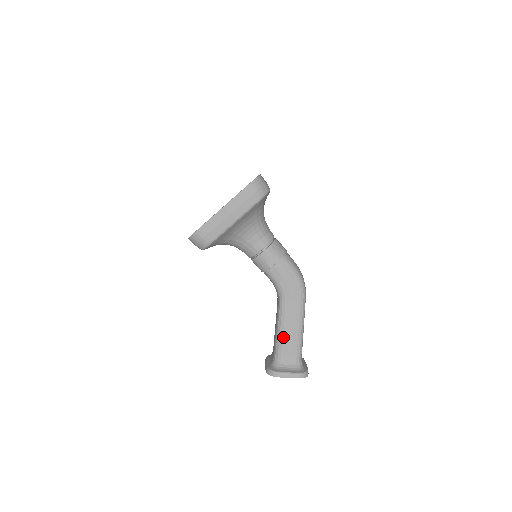
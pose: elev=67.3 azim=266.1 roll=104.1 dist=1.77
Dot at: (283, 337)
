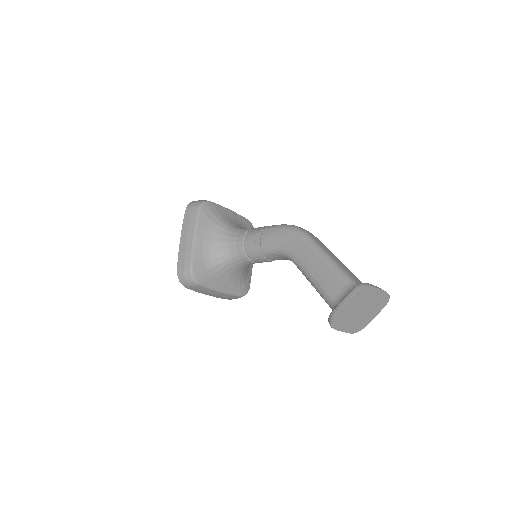
Dot at: (317, 282)
